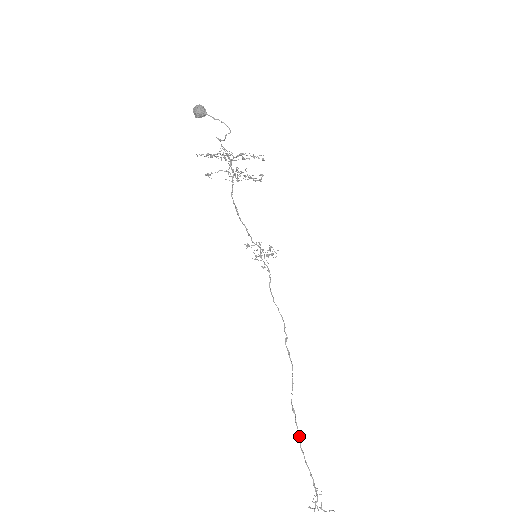
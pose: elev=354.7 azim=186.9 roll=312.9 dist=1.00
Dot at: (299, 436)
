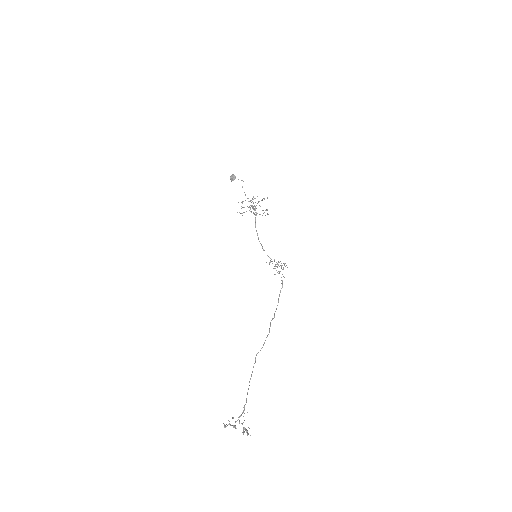
Dot at: (251, 375)
